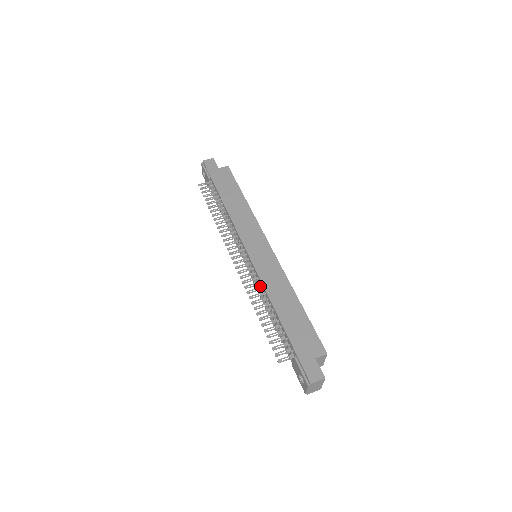
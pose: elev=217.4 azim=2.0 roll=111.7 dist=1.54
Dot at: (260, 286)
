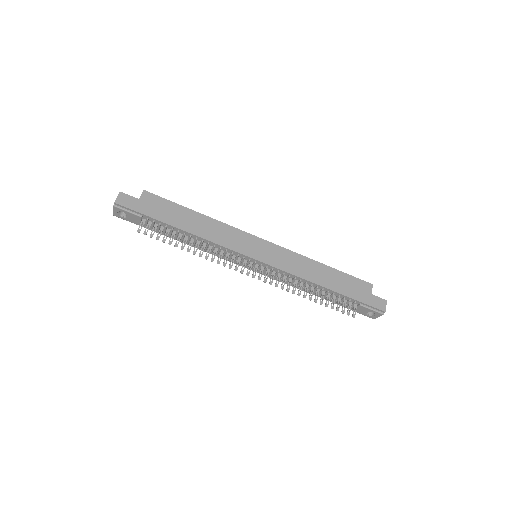
Dot at: (288, 278)
